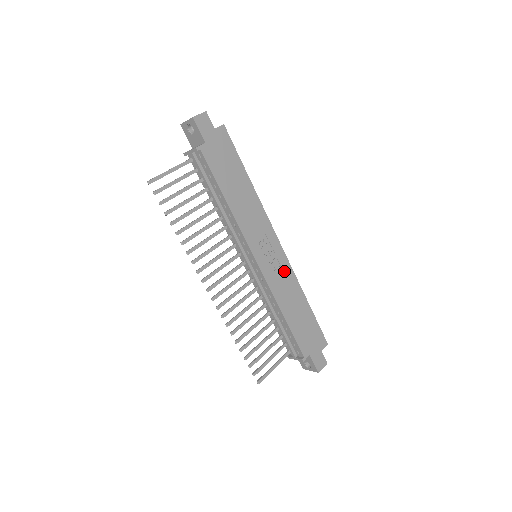
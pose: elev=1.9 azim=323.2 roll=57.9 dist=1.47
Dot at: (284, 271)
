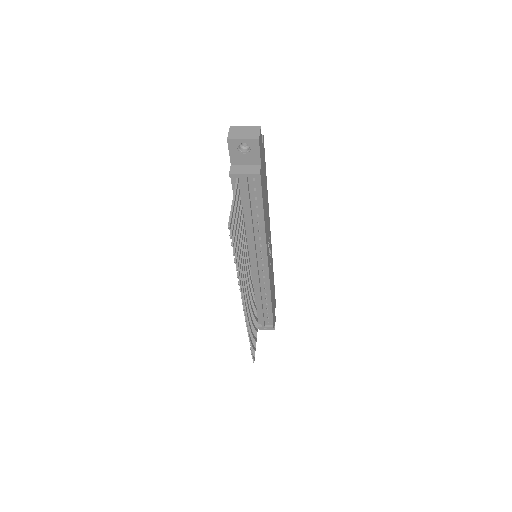
Dot at: (271, 262)
